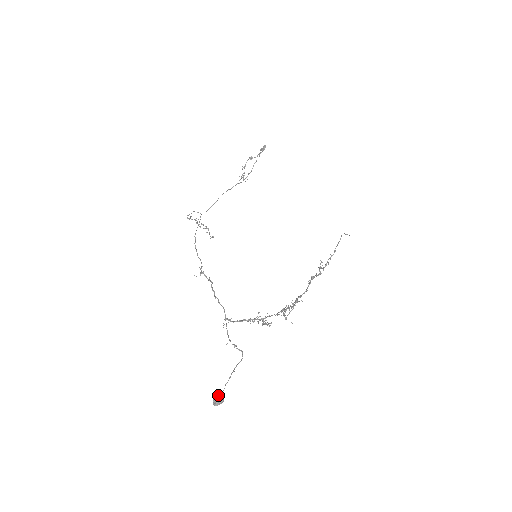
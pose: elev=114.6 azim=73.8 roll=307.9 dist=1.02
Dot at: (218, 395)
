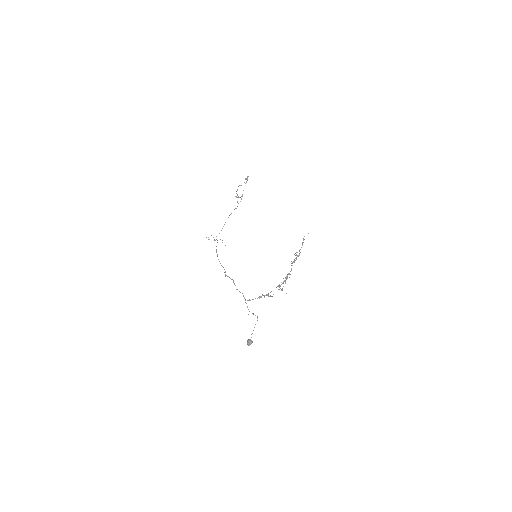
Dot at: (249, 340)
